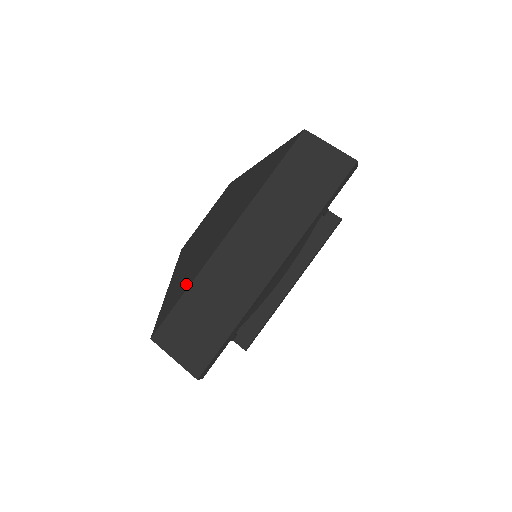
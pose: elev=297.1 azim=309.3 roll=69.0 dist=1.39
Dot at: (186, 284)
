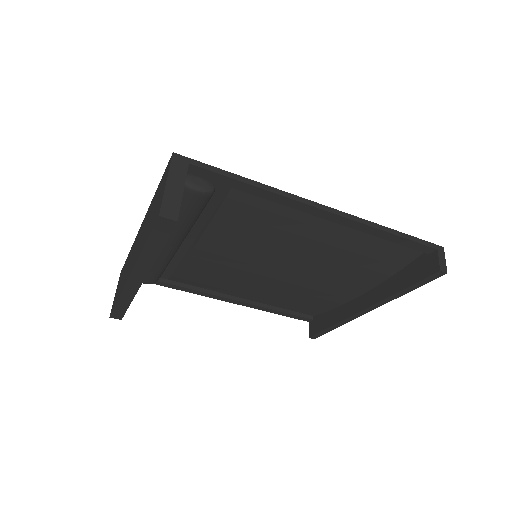
Dot at: occluded
